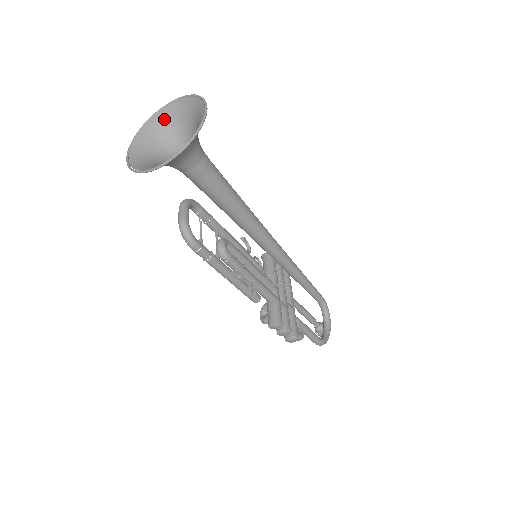
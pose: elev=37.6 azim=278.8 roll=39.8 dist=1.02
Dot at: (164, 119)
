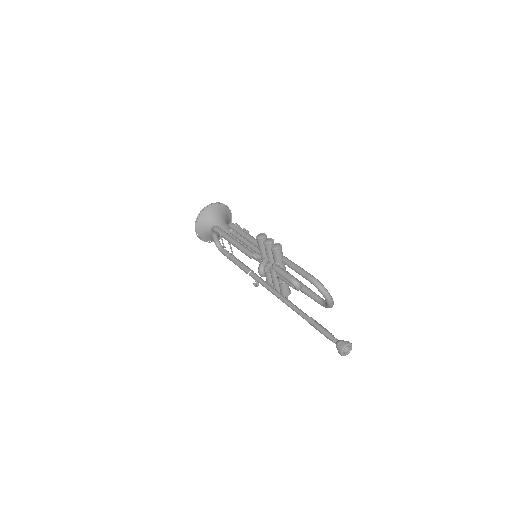
Dot at: occluded
